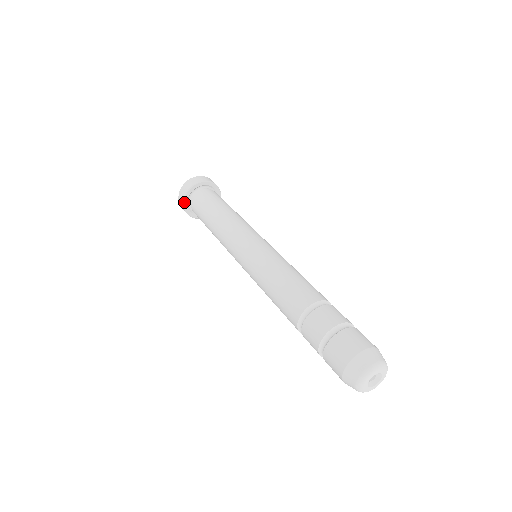
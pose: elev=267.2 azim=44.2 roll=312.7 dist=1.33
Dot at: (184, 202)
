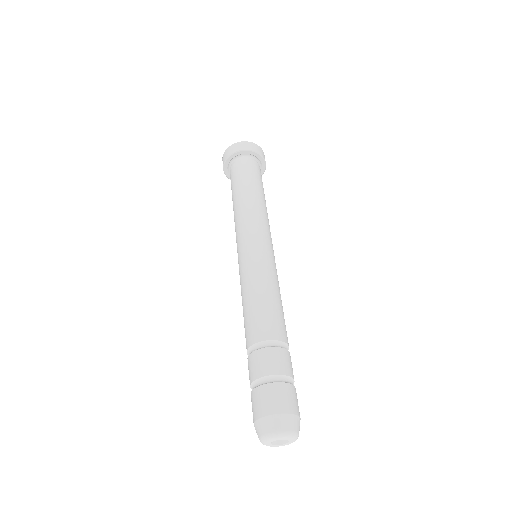
Dot at: (227, 160)
